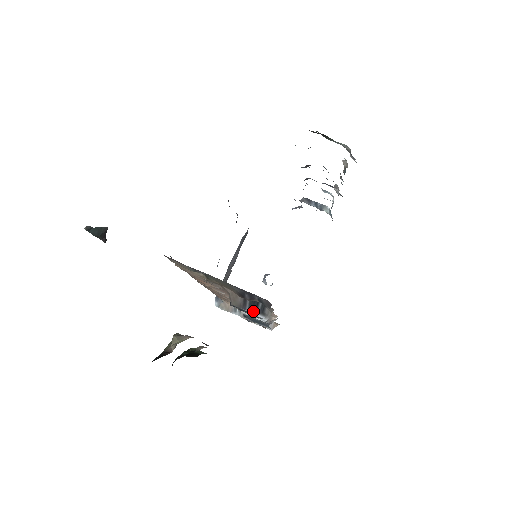
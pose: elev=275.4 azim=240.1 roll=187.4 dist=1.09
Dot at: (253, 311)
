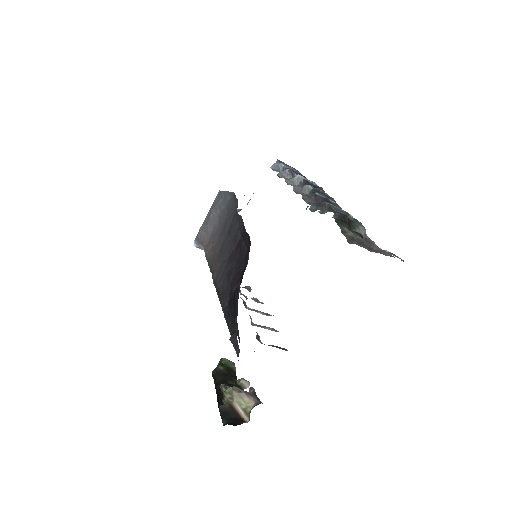
Dot at: occluded
